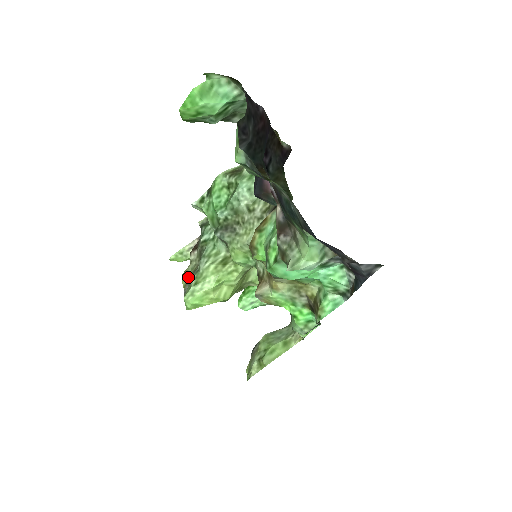
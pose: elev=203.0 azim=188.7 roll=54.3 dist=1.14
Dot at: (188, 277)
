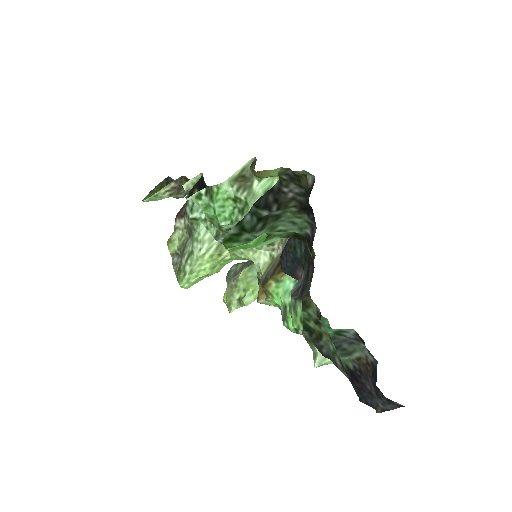
Dot at: (176, 249)
